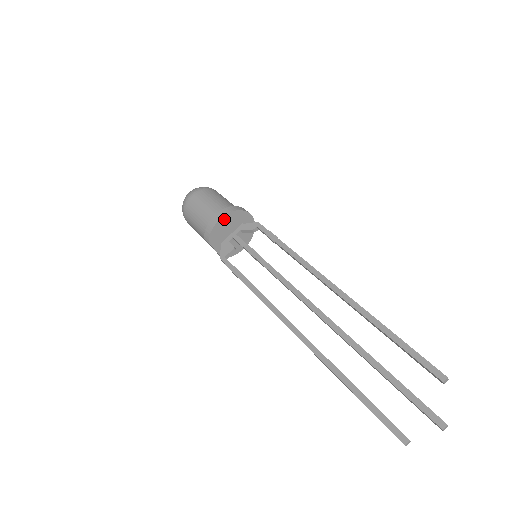
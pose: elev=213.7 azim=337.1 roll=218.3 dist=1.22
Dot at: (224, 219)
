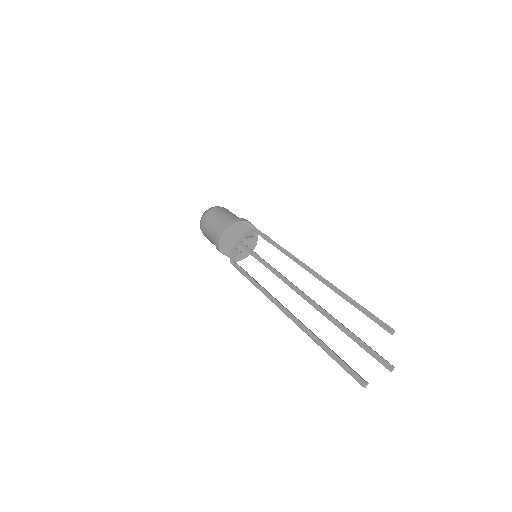
Dot at: (227, 231)
